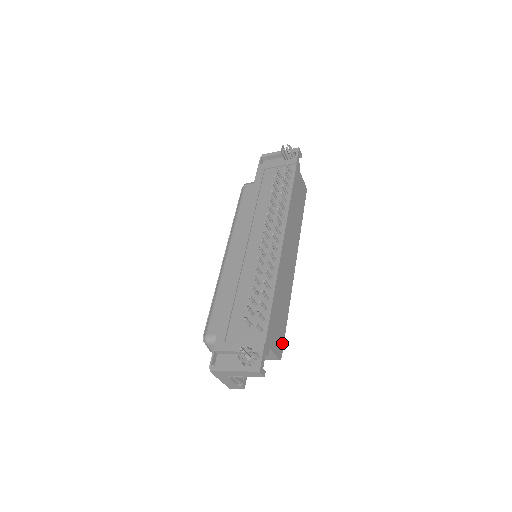
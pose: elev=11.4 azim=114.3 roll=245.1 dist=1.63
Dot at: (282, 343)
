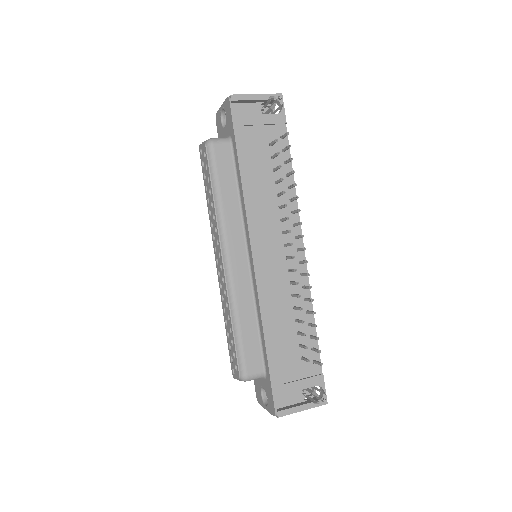
Dot at: occluded
